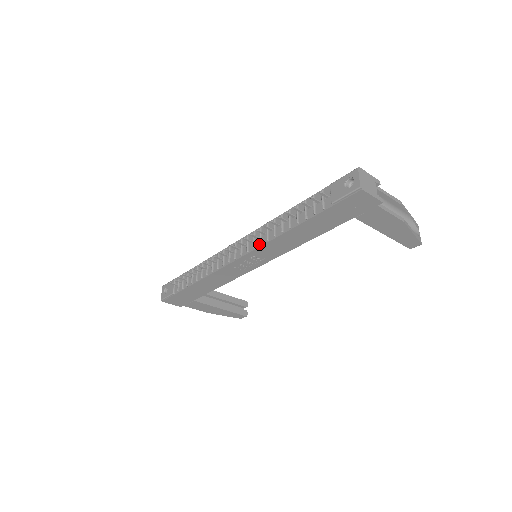
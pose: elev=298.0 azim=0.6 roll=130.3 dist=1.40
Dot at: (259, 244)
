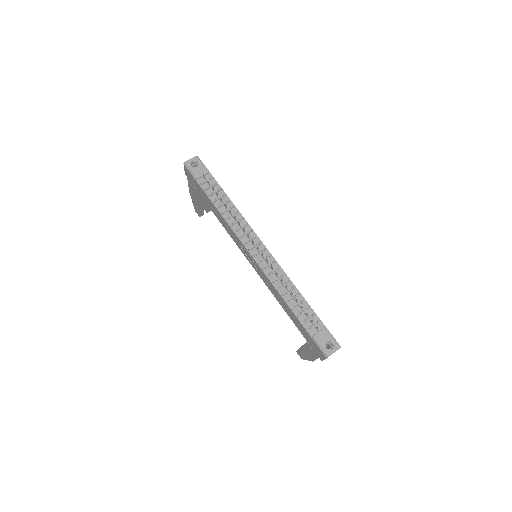
Dot at: (267, 273)
